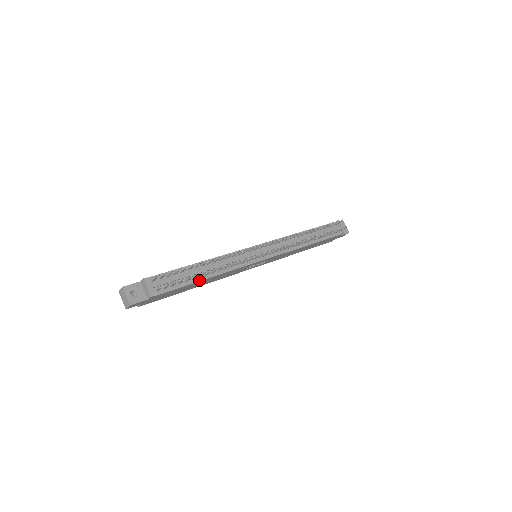
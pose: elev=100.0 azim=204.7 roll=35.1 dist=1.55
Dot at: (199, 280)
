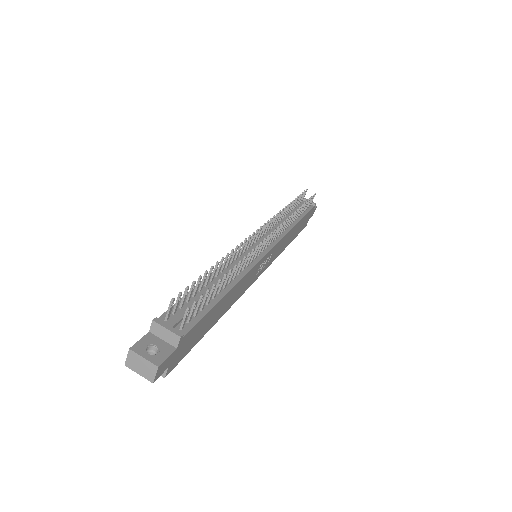
Dot at: (222, 296)
